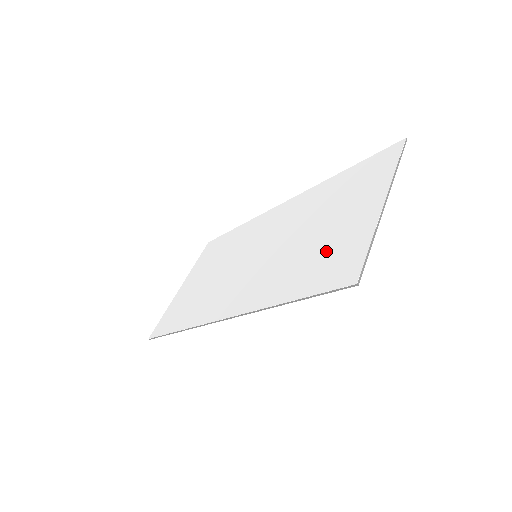
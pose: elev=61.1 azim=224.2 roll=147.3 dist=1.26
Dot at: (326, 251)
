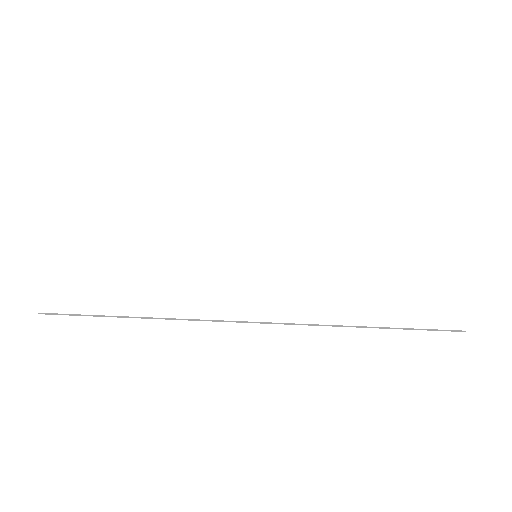
Dot at: (393, 287)
